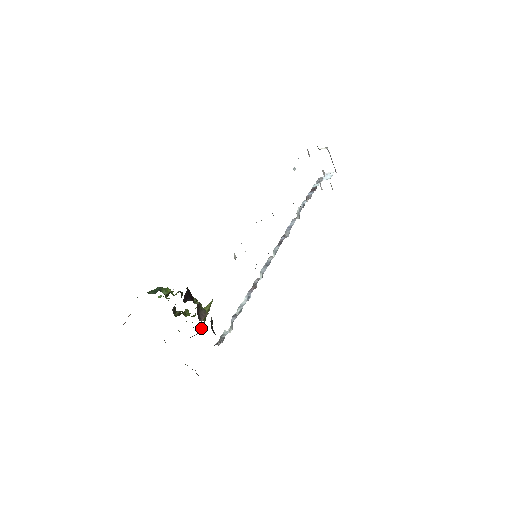
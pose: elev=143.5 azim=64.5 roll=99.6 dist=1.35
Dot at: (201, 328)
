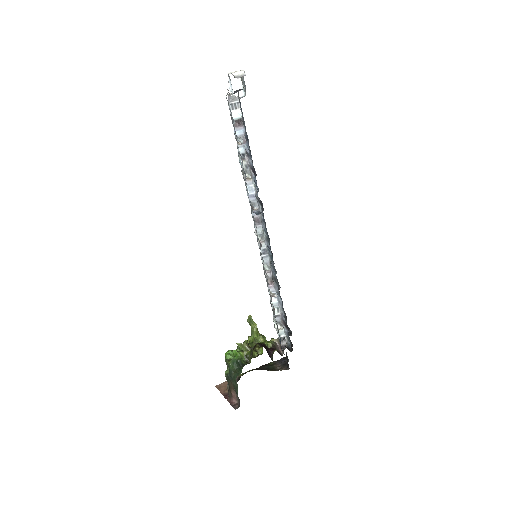
Dot at: occluded
